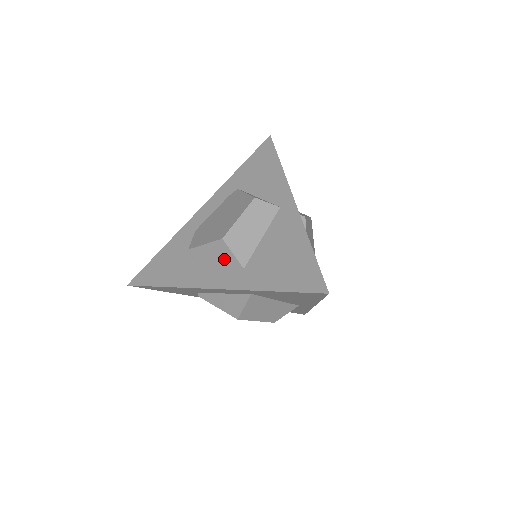
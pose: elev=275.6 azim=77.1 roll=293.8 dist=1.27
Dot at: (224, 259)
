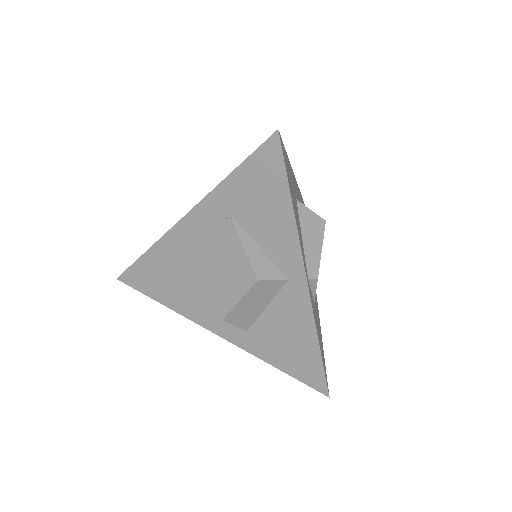
Dot at: occluded
